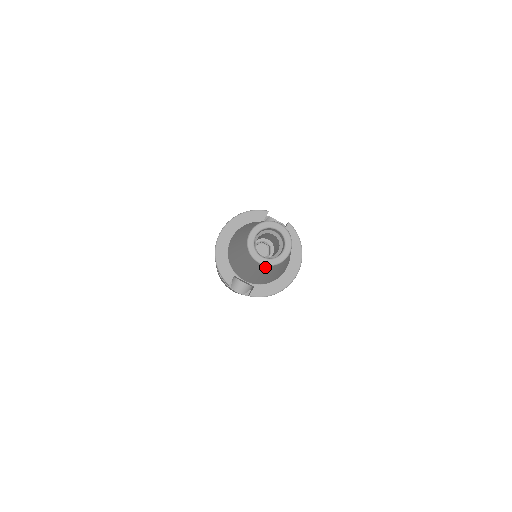
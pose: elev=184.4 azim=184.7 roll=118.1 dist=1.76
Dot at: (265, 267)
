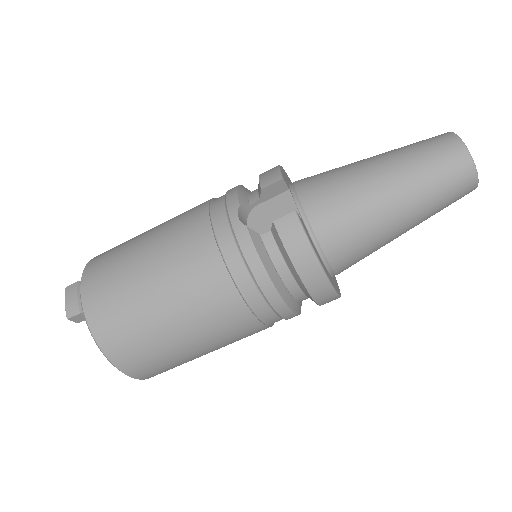
Dot at: (455, 156)
